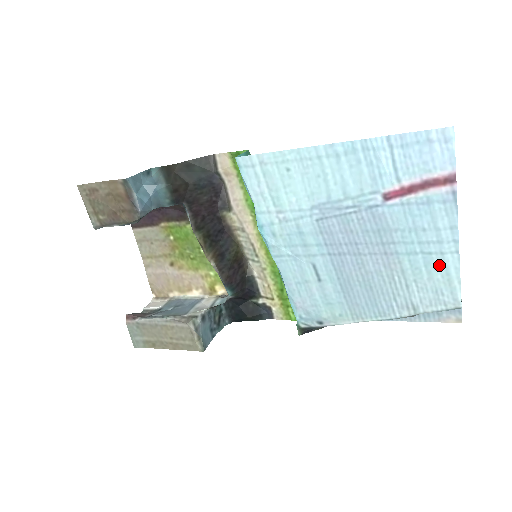
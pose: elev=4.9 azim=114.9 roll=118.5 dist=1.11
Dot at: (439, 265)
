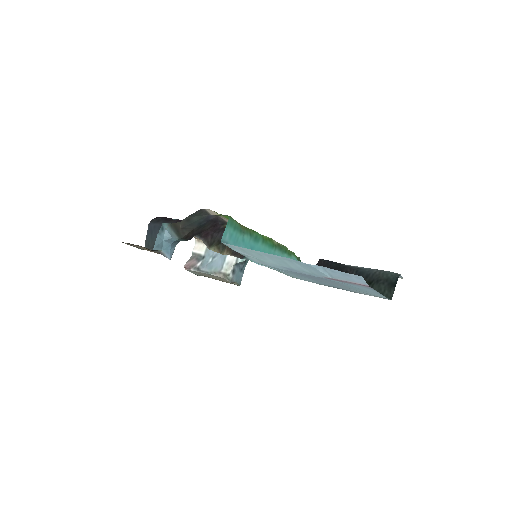
Dot at: (372, 293)
